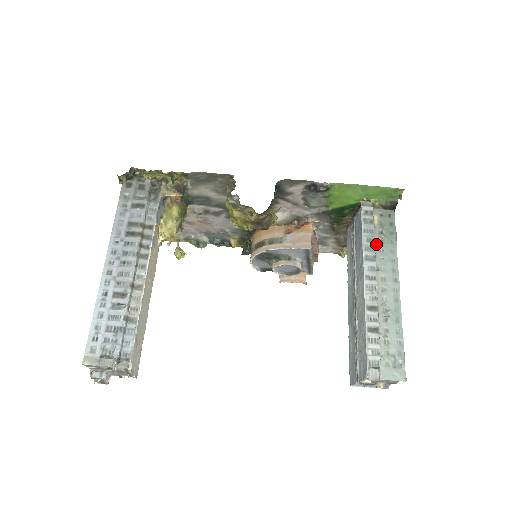
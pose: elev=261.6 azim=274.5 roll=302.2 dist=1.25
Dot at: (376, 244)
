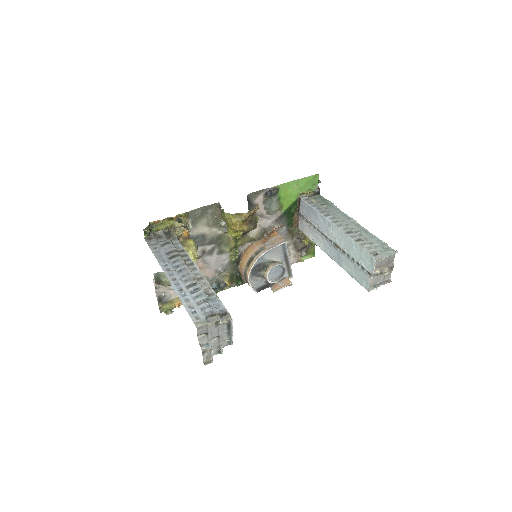
Dot at: (324, 209)
